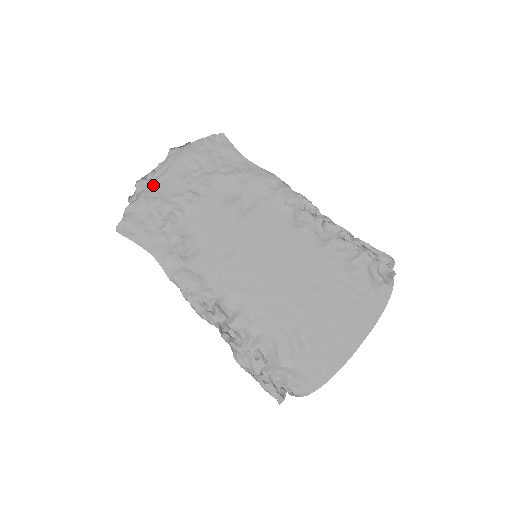
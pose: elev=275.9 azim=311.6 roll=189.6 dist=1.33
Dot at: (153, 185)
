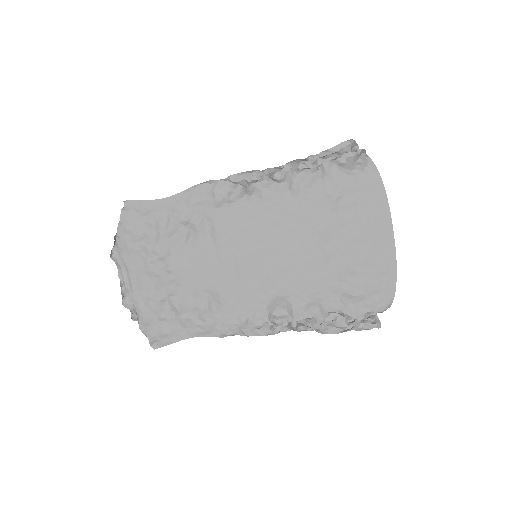
Dot at: (134, 295)
